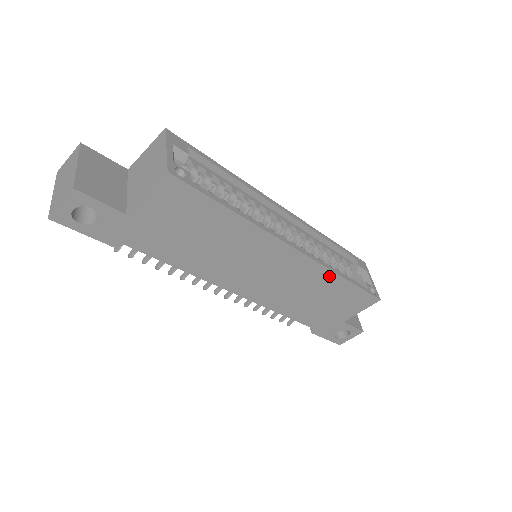
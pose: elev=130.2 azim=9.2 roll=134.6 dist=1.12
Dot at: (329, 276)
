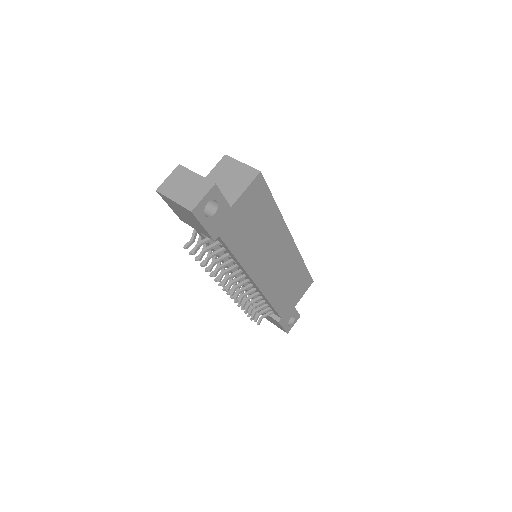
Dot at: (299, 261)
